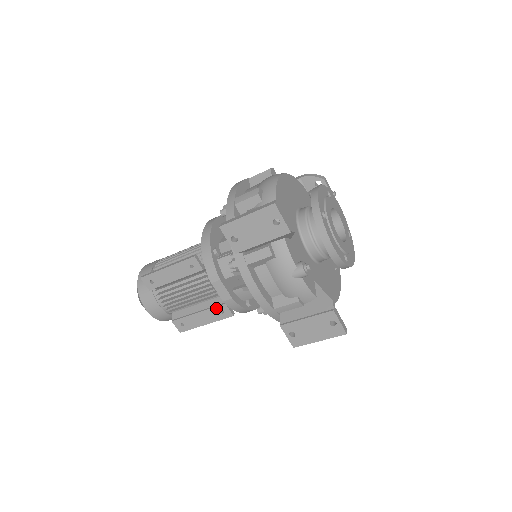
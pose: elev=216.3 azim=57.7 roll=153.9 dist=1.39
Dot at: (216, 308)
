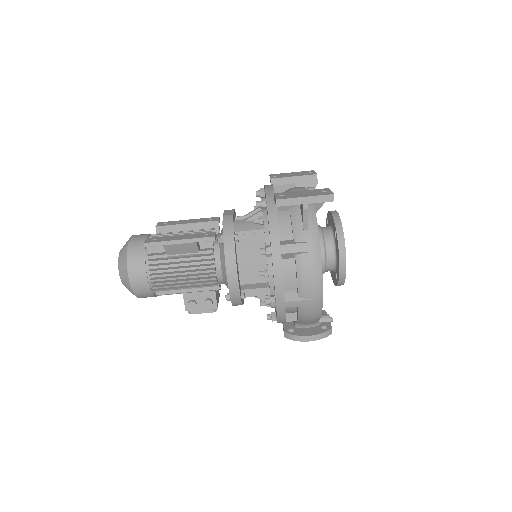
Dot at: (203, 233)
